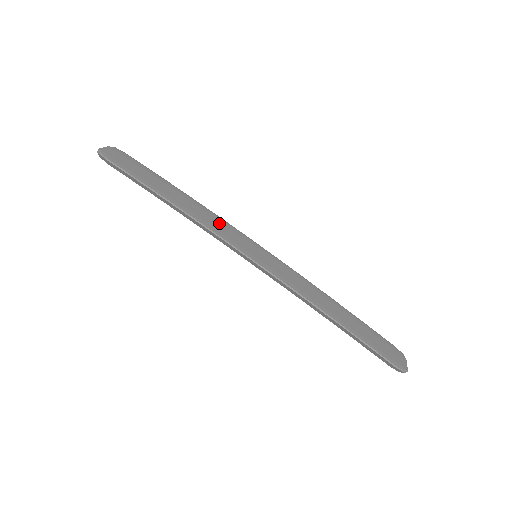
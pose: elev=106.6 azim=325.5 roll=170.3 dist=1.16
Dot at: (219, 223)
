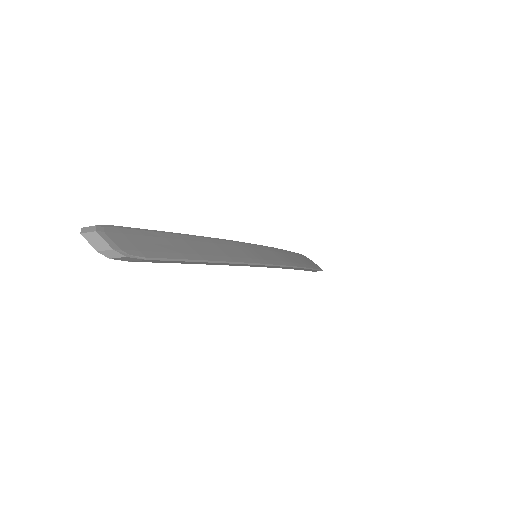
Dot at: (239, 248)
